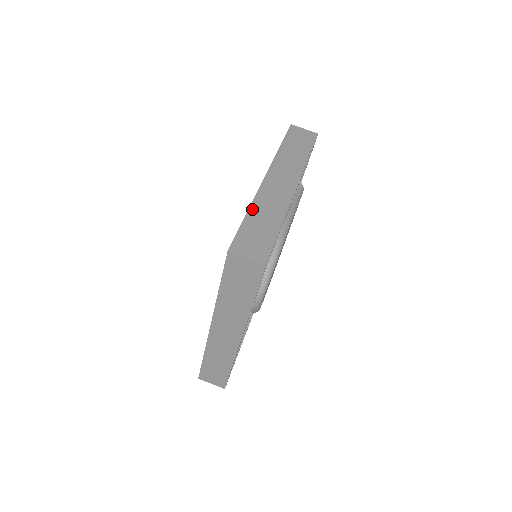
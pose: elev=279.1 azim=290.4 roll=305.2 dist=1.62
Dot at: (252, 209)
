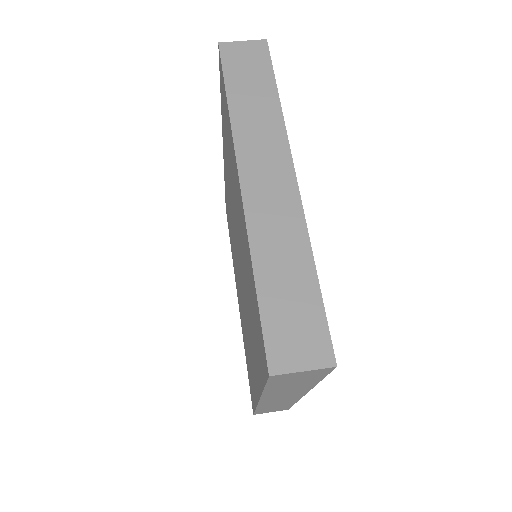
Dot at: occluded
